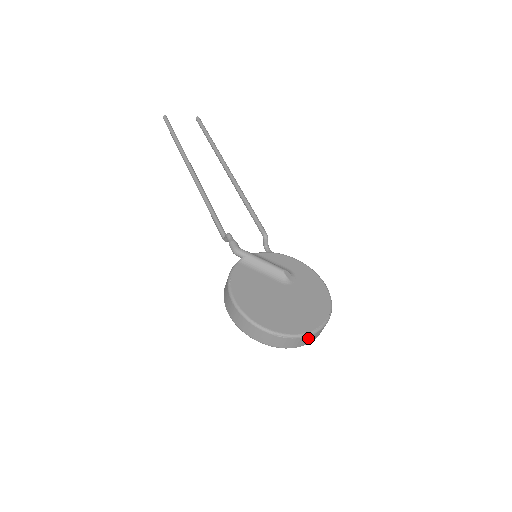
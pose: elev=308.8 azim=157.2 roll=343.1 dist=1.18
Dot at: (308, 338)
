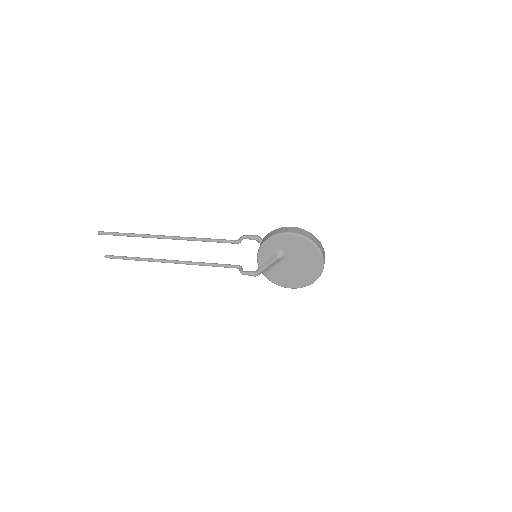
Dot at: occluded
